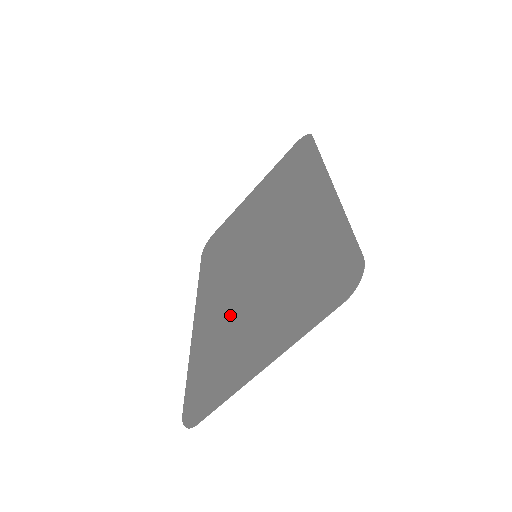
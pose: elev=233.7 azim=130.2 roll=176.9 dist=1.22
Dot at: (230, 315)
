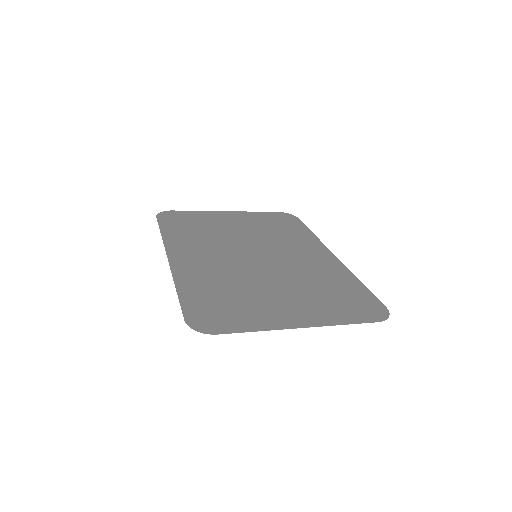
Dot at: (235, 279)
